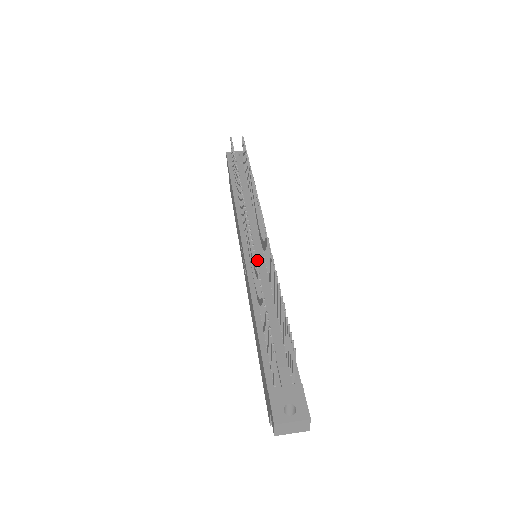
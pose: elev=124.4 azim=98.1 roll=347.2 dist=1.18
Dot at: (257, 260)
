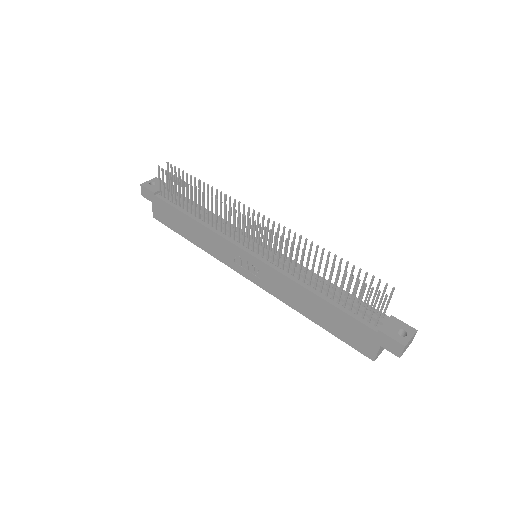
Dot at: occluded
